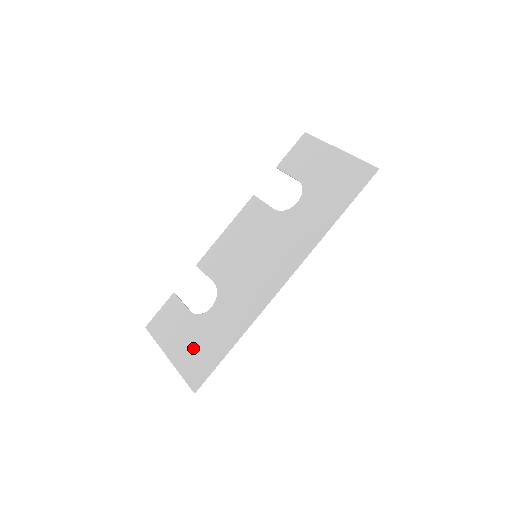
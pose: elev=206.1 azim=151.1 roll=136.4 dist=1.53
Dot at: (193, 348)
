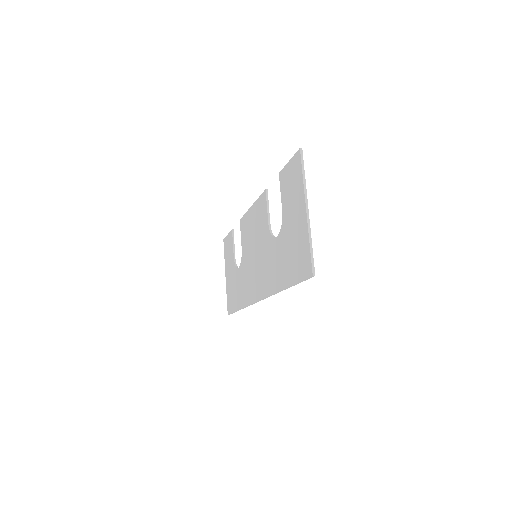
Dot at: (231, 286)
